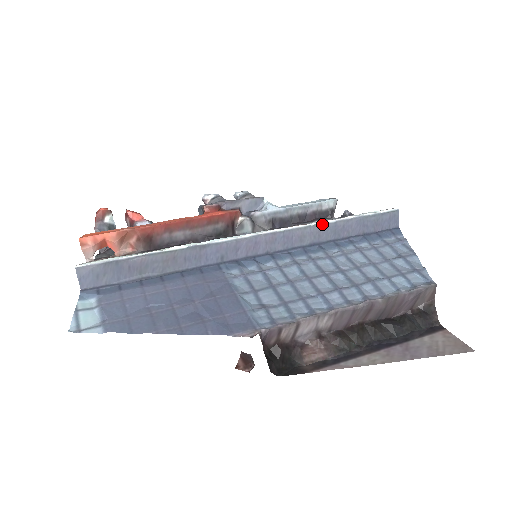
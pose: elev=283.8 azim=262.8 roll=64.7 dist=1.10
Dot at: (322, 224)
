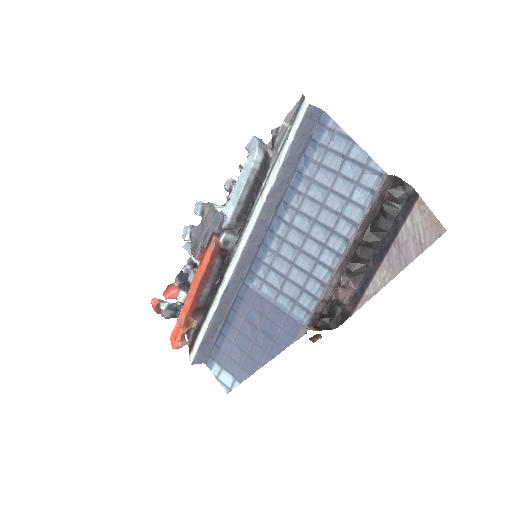
Dot at: (270, 192)
